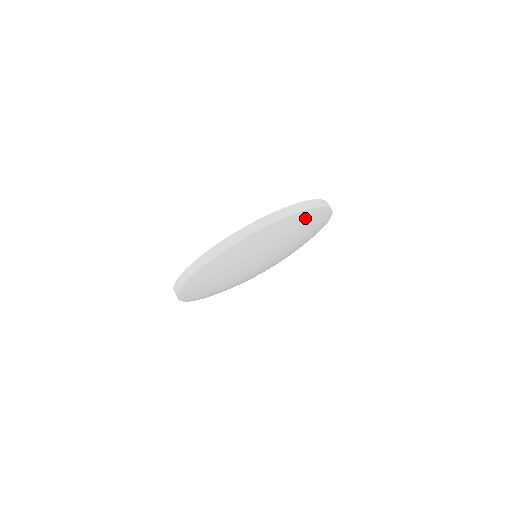
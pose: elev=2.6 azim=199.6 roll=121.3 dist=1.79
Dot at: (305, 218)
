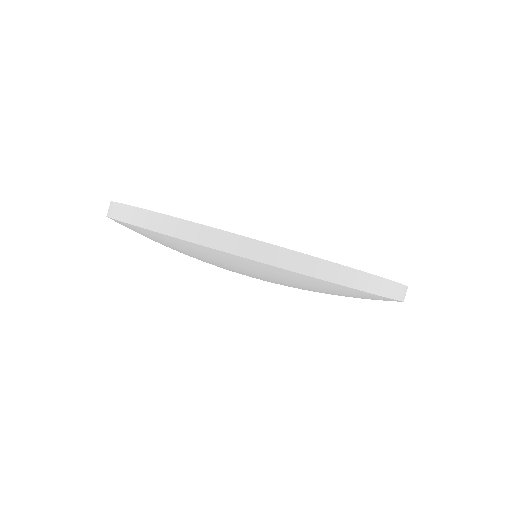
Dot at: occluded
